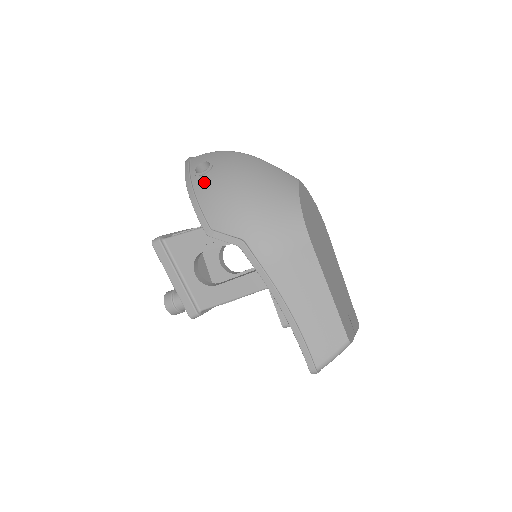
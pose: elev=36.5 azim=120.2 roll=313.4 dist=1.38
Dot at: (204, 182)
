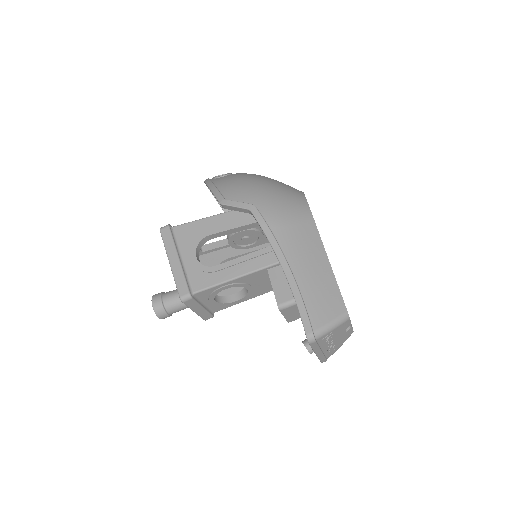
Dot at: (223, 178)
